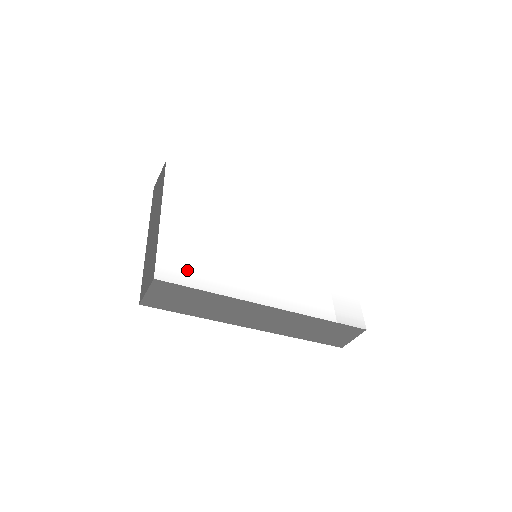
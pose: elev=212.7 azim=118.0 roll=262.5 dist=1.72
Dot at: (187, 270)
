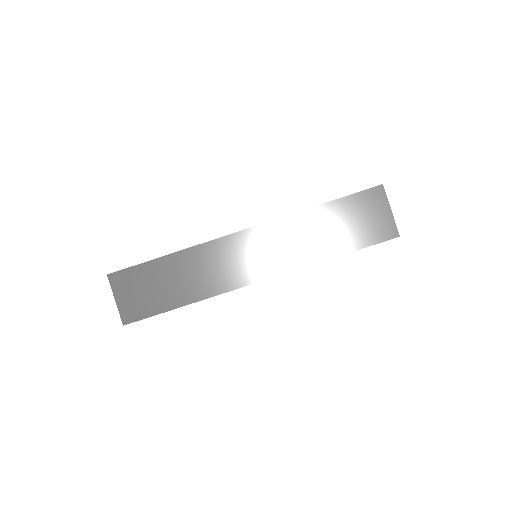
Dot at: occluded
